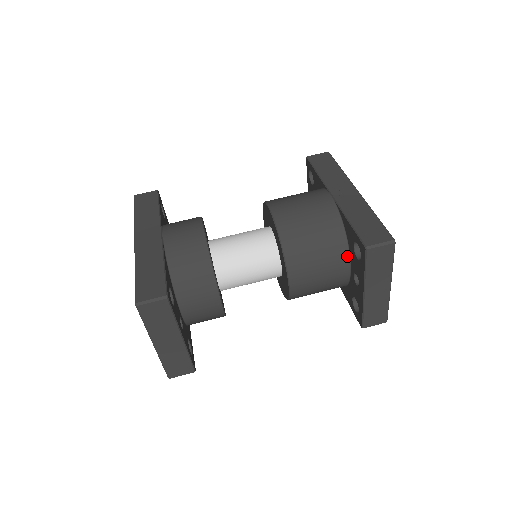
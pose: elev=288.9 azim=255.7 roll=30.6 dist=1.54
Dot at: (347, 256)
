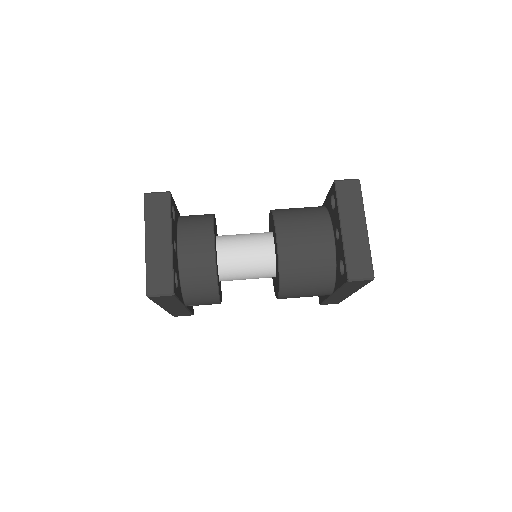
Dot at: (330, 225)
